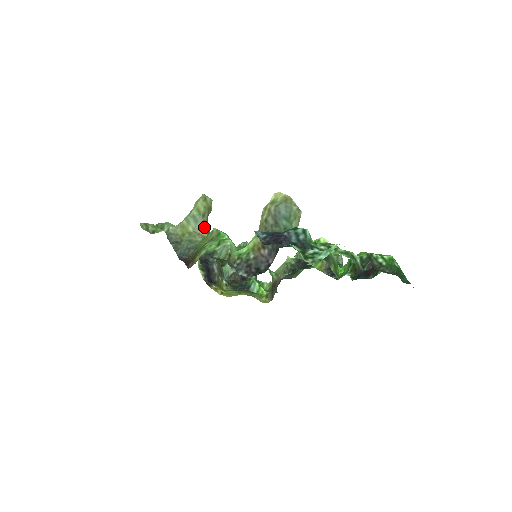
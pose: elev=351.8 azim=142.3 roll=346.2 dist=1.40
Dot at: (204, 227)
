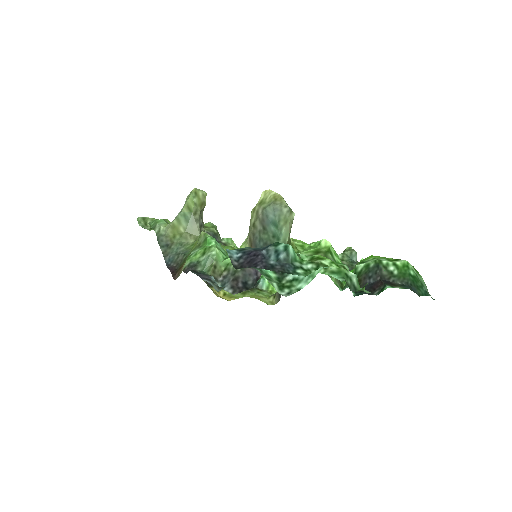
Dot at: (196, 226)
